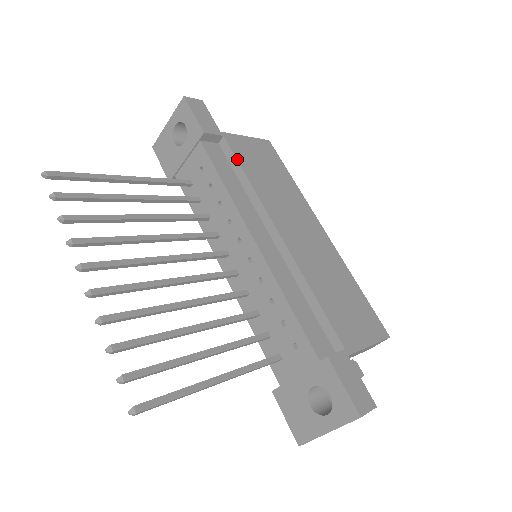
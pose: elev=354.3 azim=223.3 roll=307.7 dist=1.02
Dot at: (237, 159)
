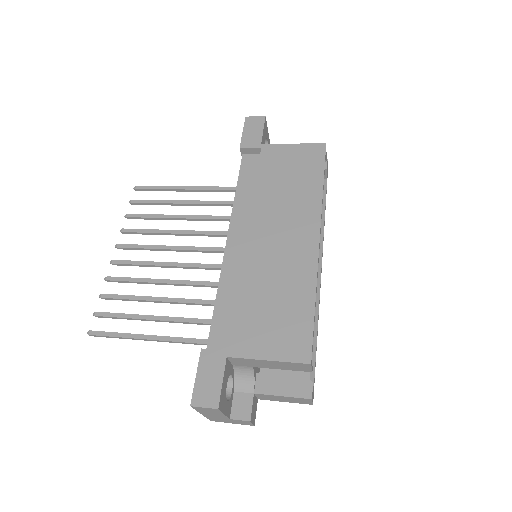
Dot at: (258, 169)
